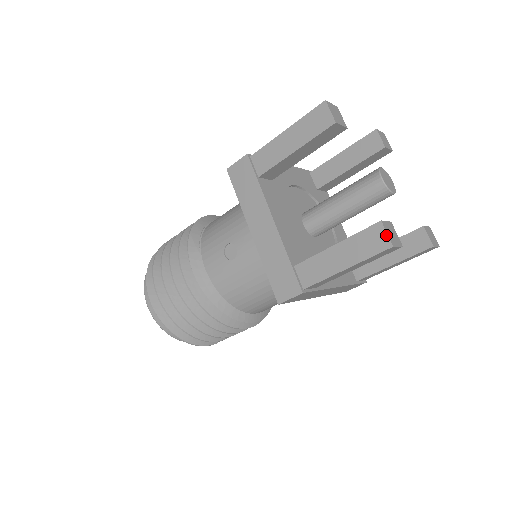
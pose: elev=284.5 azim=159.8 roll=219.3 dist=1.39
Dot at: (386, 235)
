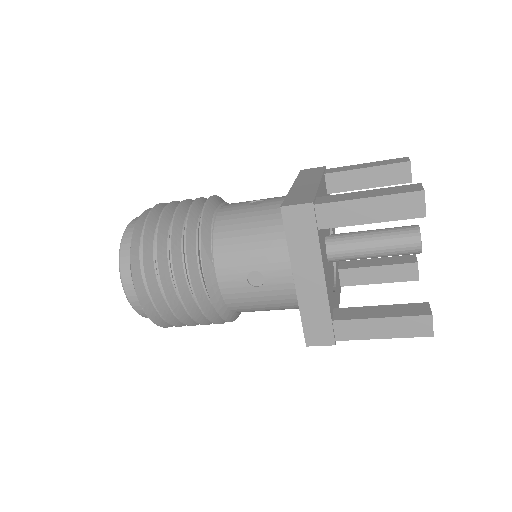
Dot at: (432, 327)
